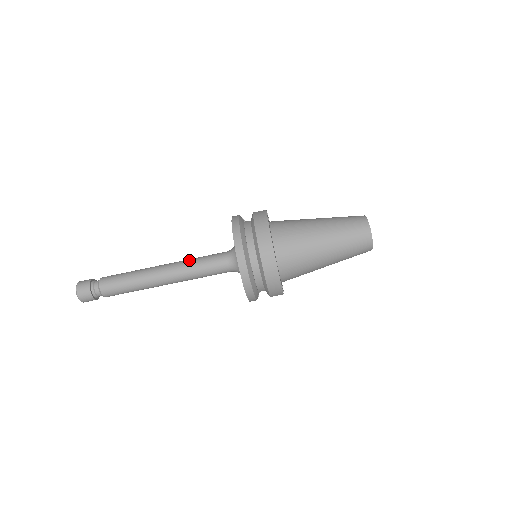
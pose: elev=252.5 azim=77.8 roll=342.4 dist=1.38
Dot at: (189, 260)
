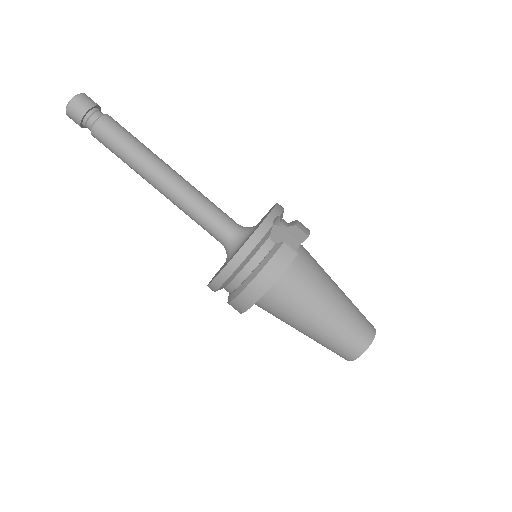
Dot at: (194, 199)
